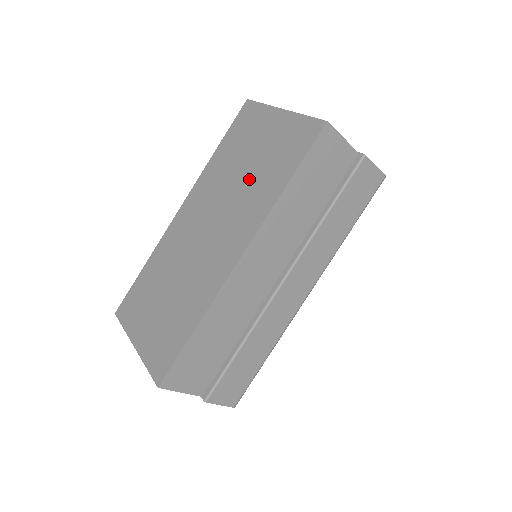
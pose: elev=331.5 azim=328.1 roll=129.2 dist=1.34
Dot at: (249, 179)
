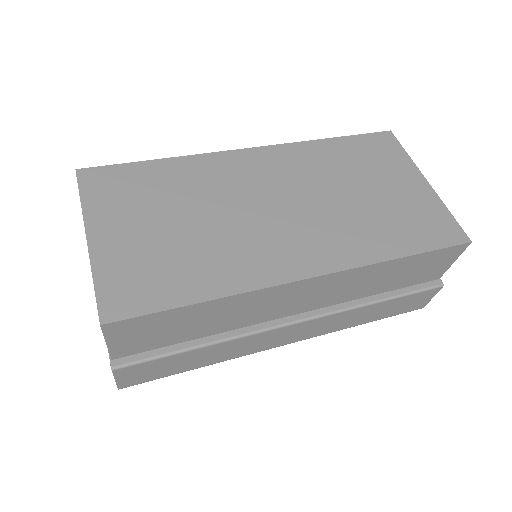
Dot at: (360, 208)
